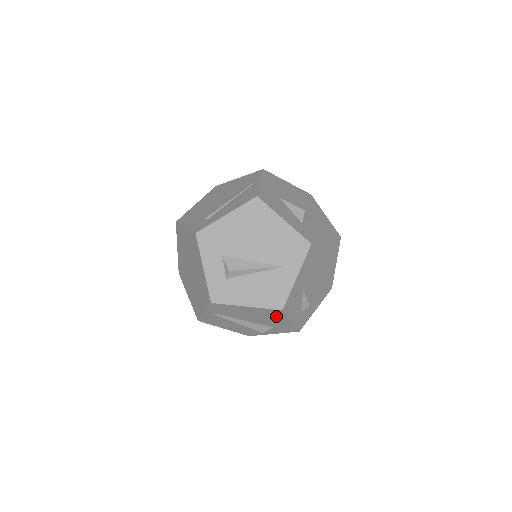
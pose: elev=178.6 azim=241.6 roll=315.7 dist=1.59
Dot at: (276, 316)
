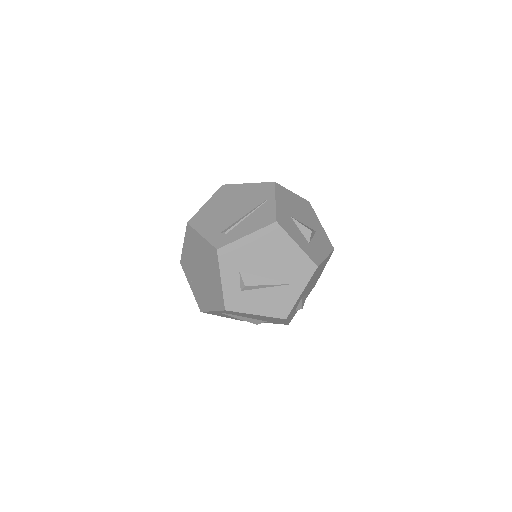
Dot at: (277, 319)
